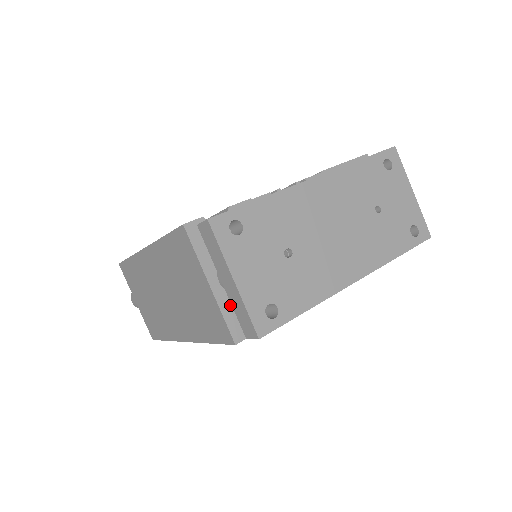
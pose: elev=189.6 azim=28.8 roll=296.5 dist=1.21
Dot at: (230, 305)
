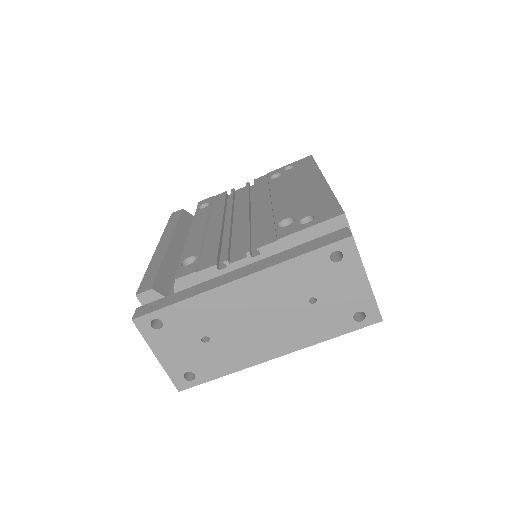
Dot at: occluded
